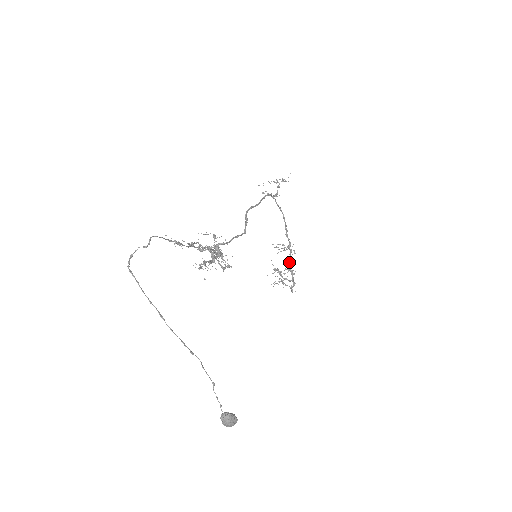
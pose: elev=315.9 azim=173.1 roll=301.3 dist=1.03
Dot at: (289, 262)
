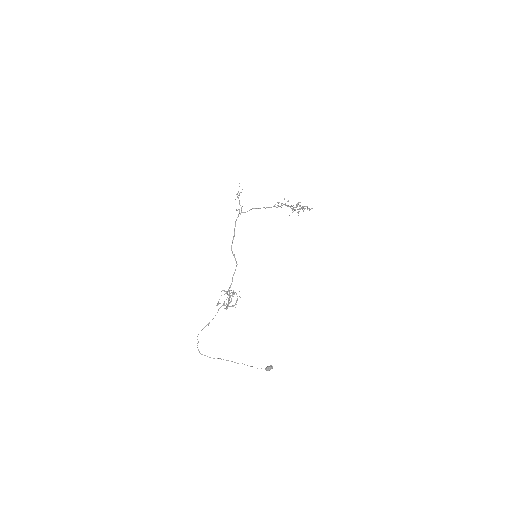
Dot at: occluded
